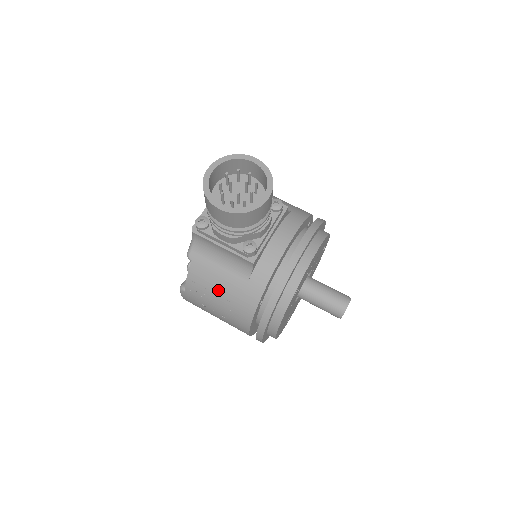
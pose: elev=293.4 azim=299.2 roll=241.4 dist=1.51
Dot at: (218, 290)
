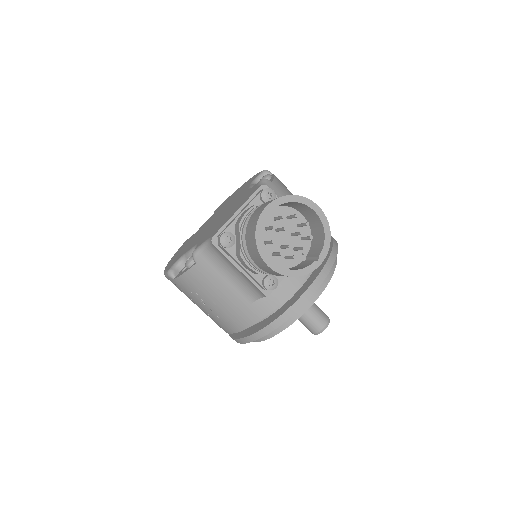
Dot at: (215, 298)
